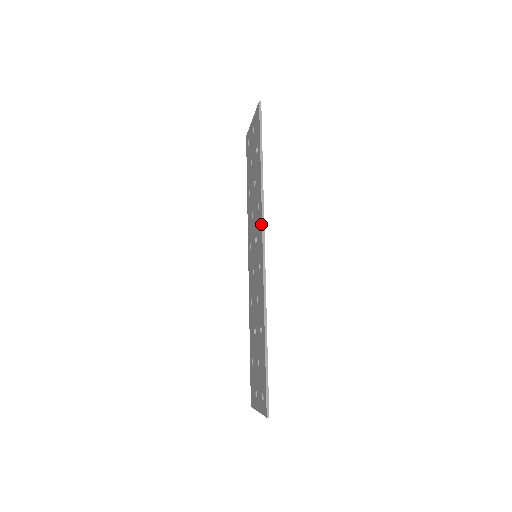
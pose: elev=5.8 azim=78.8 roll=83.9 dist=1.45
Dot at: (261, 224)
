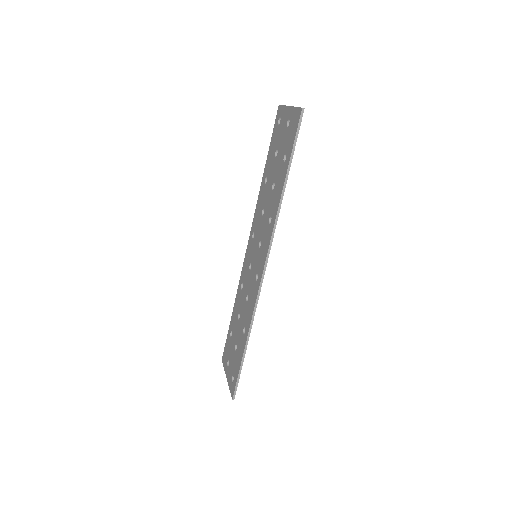
Dot at: (268, 246)
